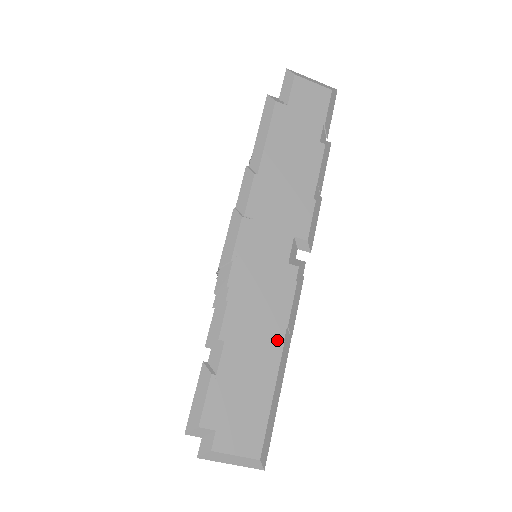
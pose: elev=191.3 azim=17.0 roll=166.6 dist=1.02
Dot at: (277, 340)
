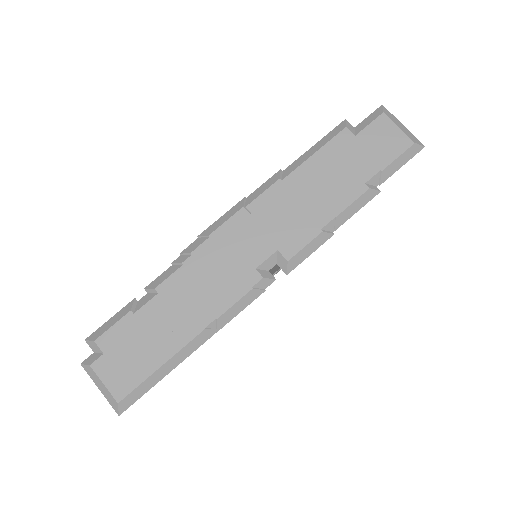
Dot at: (200, 323)
